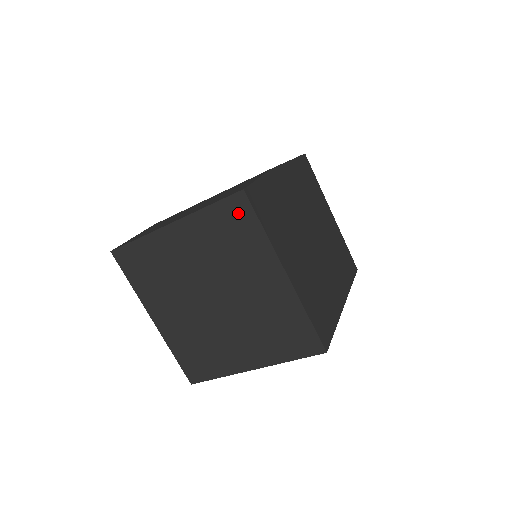
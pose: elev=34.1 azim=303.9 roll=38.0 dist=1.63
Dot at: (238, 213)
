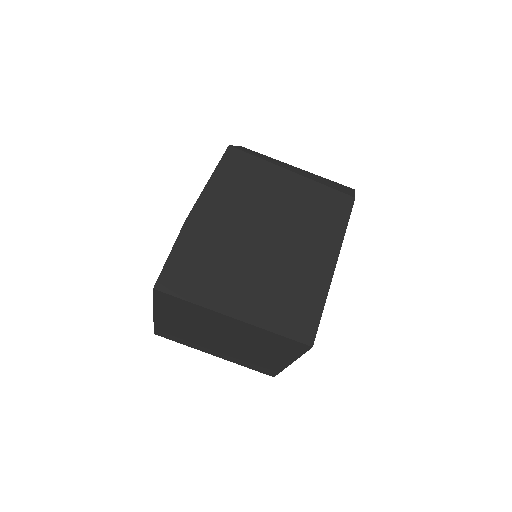
Dot at: (169, 300)
